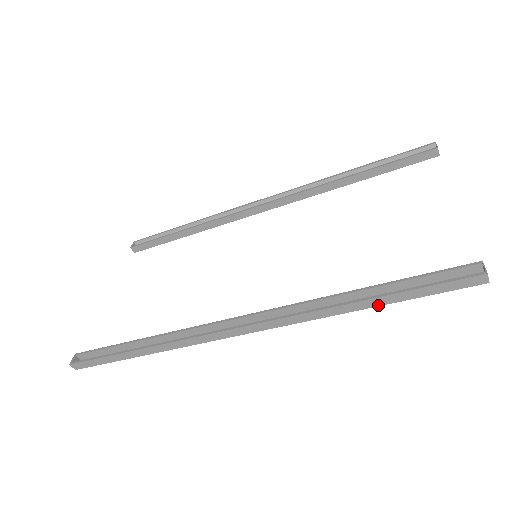
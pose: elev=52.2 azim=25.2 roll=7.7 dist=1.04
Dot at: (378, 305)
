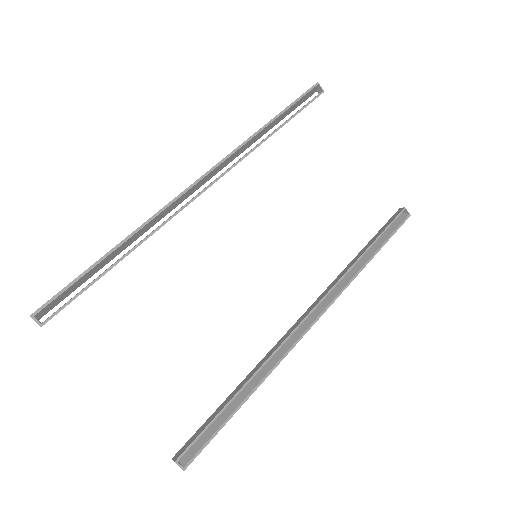
Dot at: occluded
